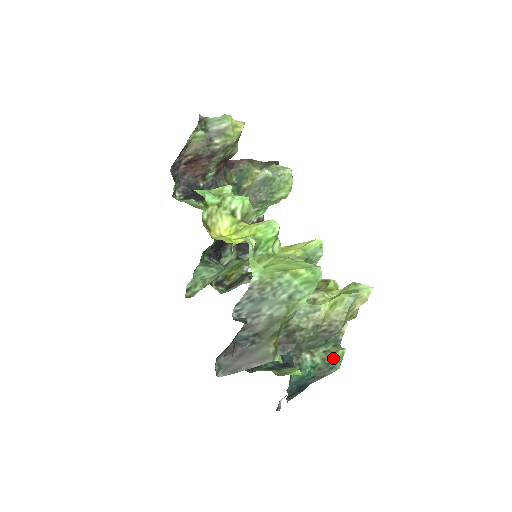
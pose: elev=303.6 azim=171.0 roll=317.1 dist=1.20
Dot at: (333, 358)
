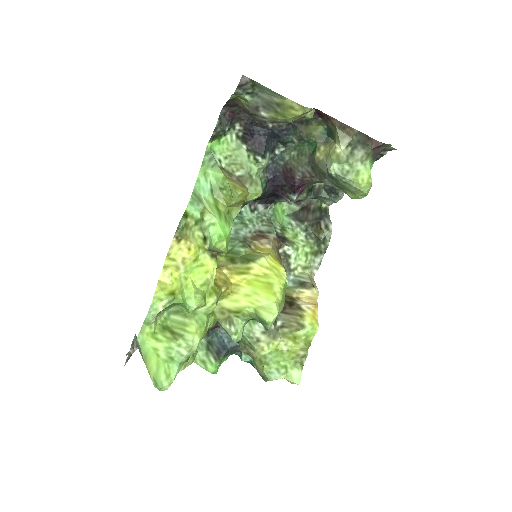
Dot at: occluded
